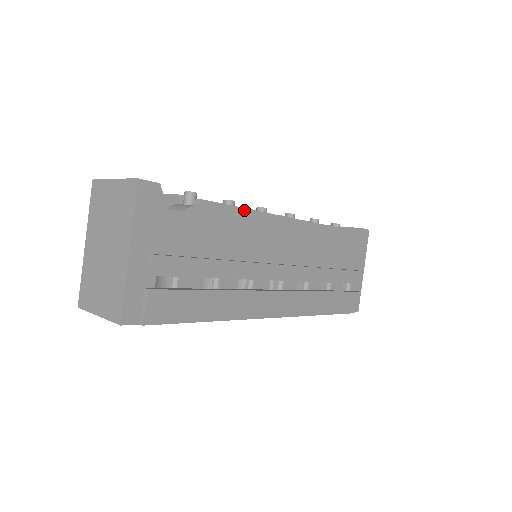
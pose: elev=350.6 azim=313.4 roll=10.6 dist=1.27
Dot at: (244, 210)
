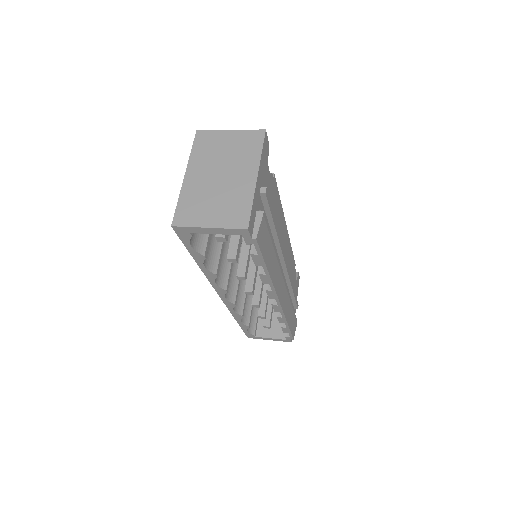
Dot at: (280, 202)
